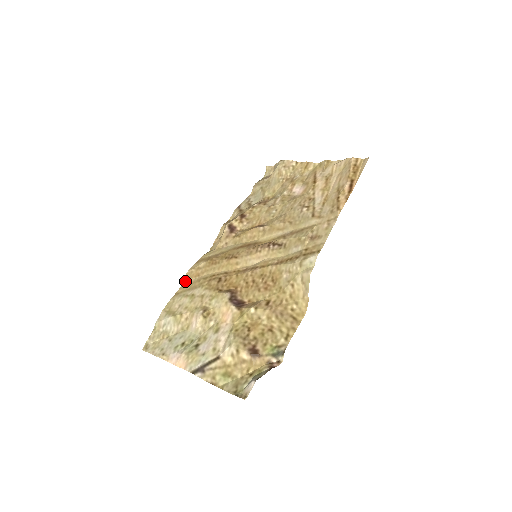
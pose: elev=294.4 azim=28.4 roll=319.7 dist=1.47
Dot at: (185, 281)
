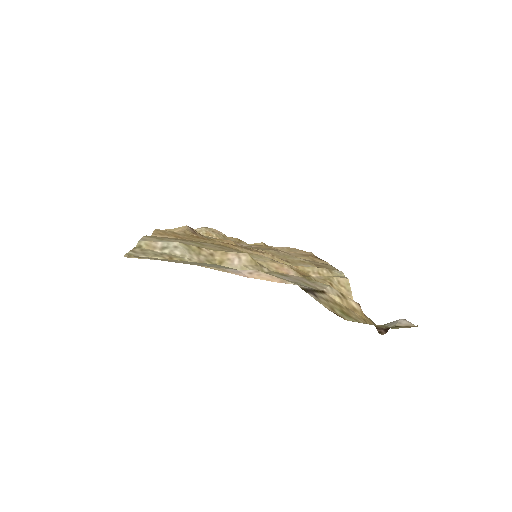
Dot at: (157, 234)
